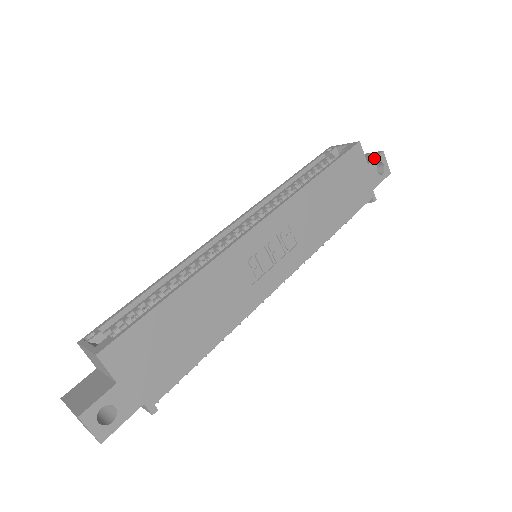
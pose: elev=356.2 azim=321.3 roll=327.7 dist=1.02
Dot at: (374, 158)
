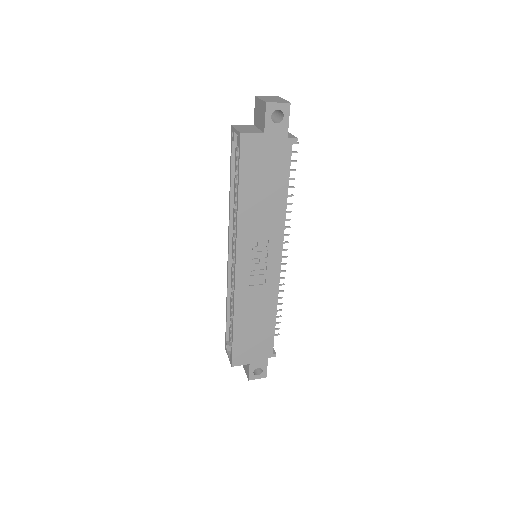
Dot at: (264, 120)
